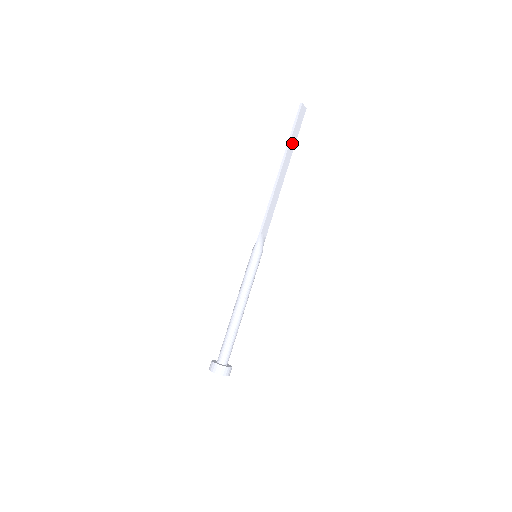
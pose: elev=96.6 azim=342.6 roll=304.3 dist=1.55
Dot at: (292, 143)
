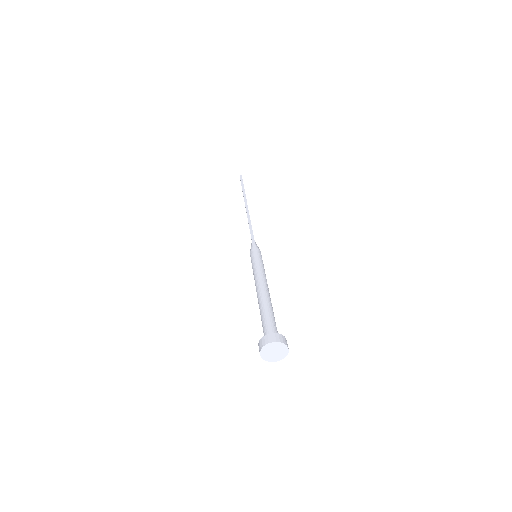
Dot at: occluded
